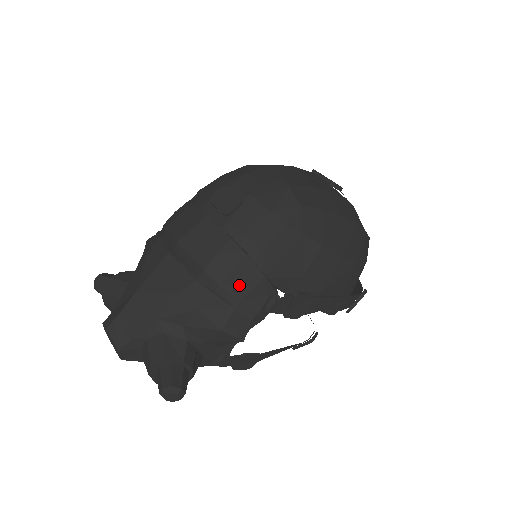
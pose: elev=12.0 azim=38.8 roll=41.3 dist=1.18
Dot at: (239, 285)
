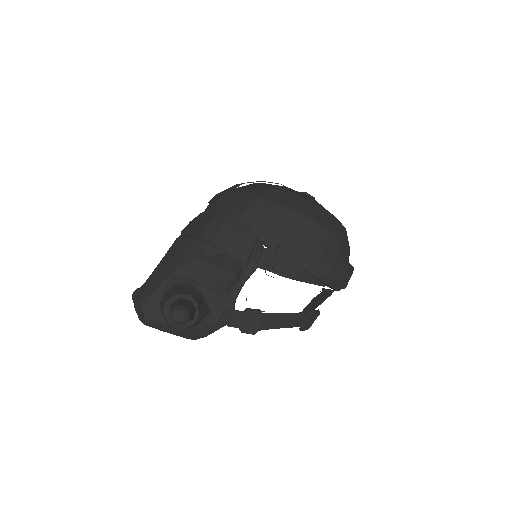
Dot at: (229, 236)
